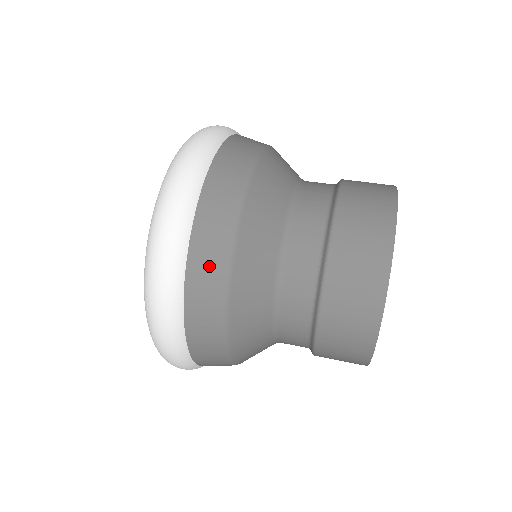
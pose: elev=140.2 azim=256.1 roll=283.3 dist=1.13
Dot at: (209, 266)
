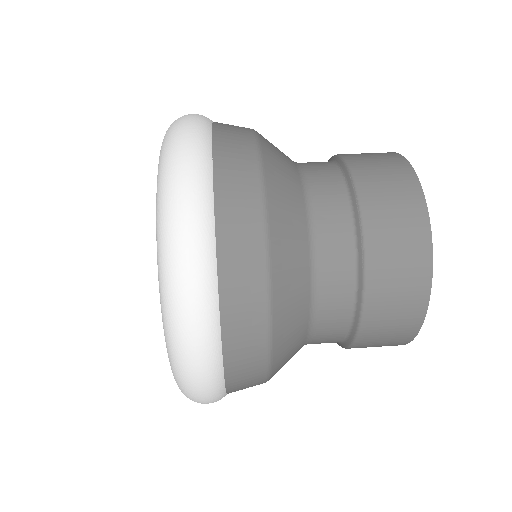
Dot at: (248, 386)
